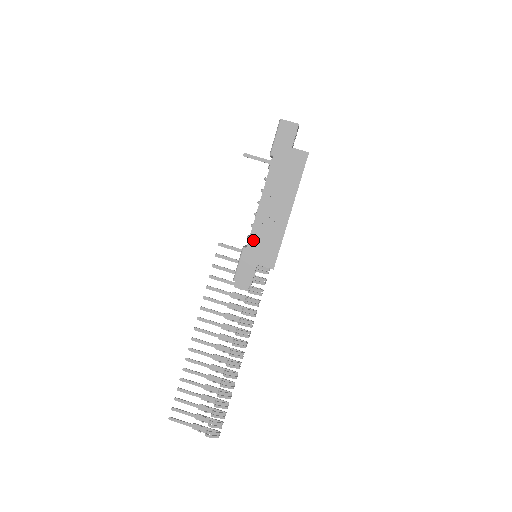
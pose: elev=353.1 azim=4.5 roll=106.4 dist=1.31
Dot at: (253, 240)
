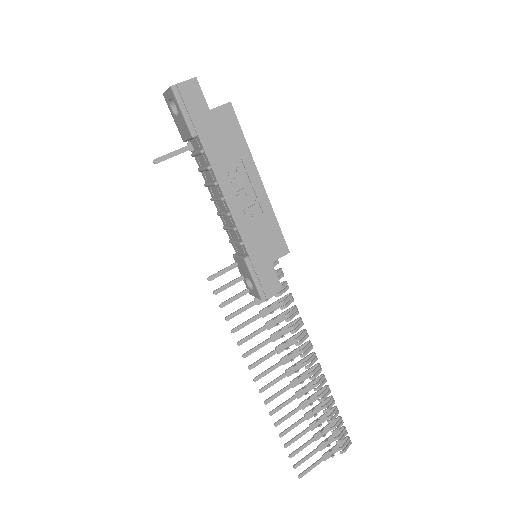
Dot at: (249, 242)
